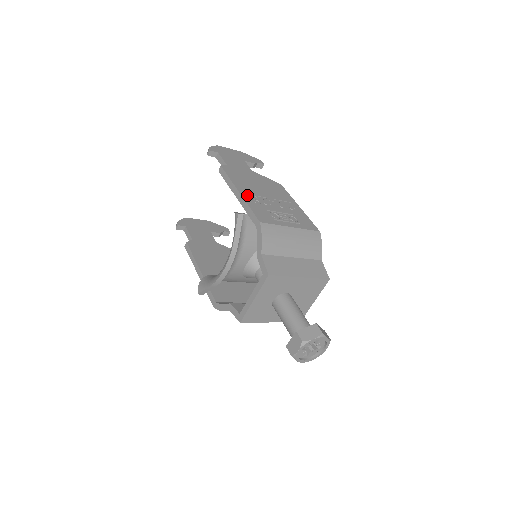
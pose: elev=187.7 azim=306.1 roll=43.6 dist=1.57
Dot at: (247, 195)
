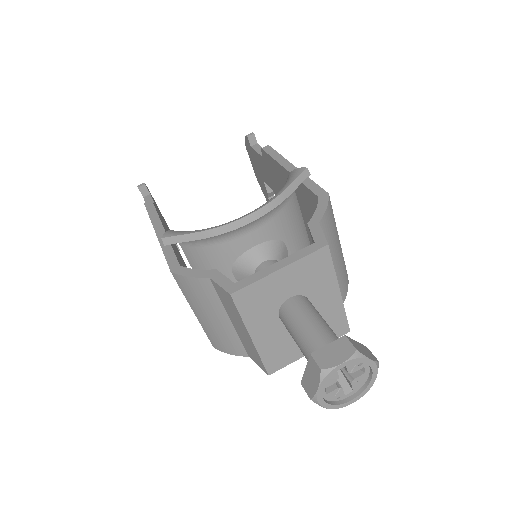
Dot at: occluded
